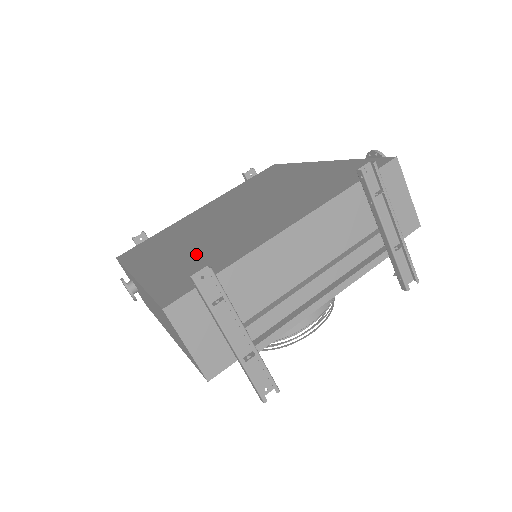
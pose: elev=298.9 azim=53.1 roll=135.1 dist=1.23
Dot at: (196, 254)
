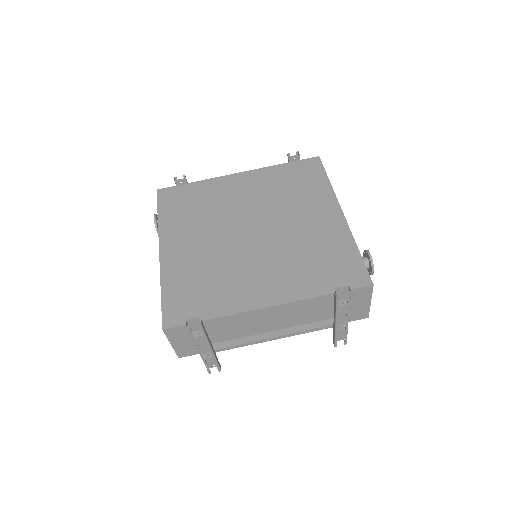
Dot at: (205, 270)
